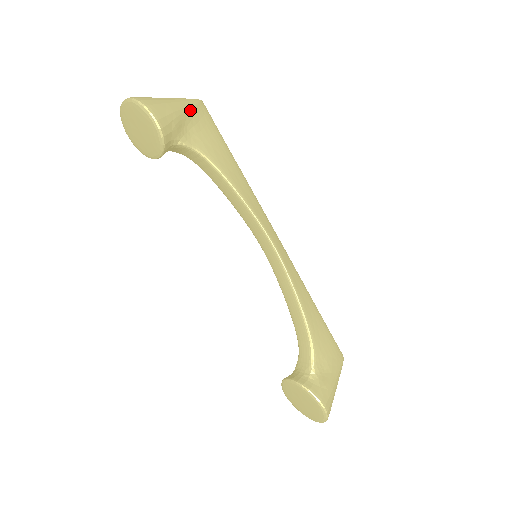
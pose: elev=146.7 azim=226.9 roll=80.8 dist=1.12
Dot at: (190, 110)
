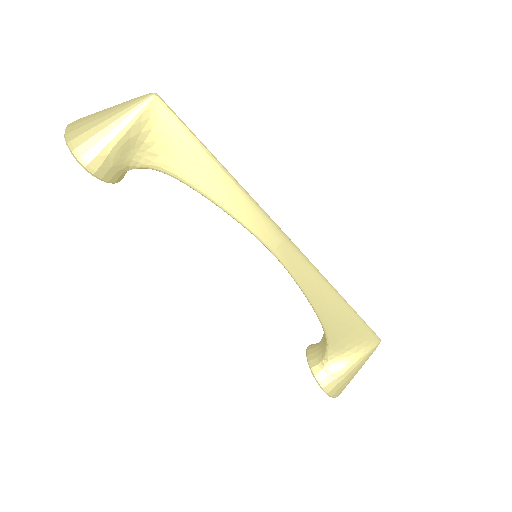
Dot at: (134, 124)
